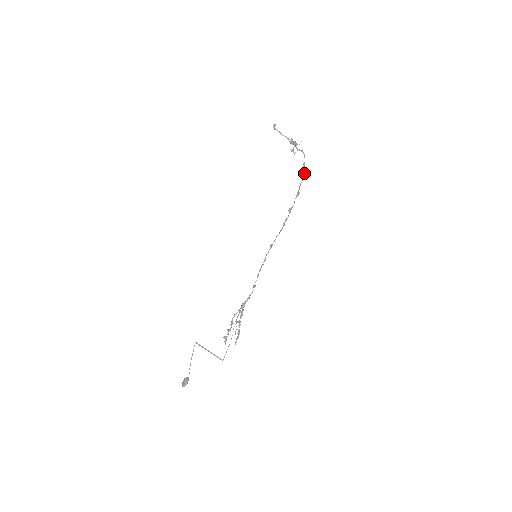
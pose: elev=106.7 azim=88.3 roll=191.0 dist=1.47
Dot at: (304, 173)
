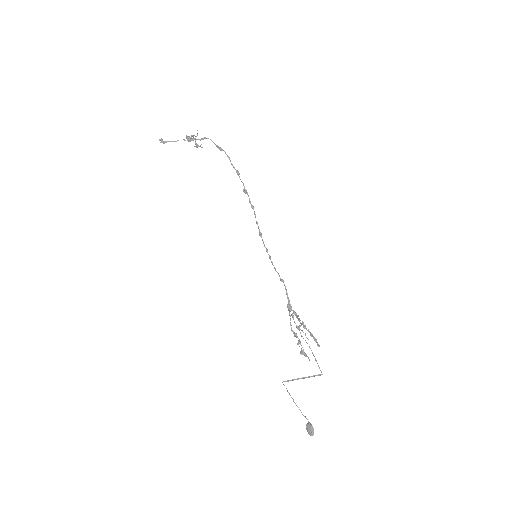
Dot at: (225, 153)
